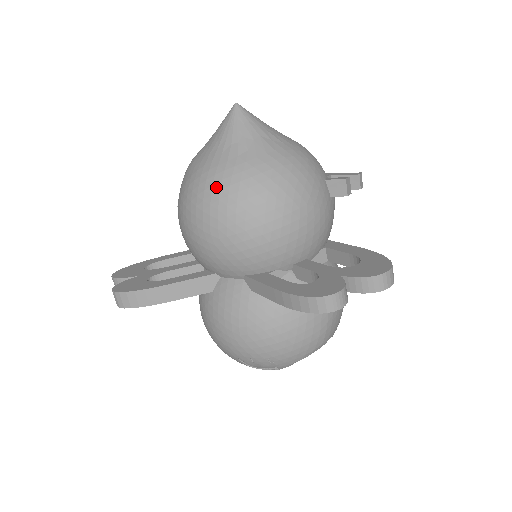
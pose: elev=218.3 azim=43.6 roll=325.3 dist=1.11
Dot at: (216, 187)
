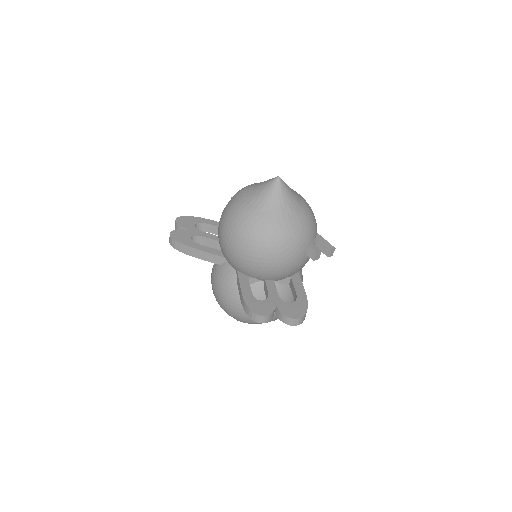
Dot at: (240, 223)
